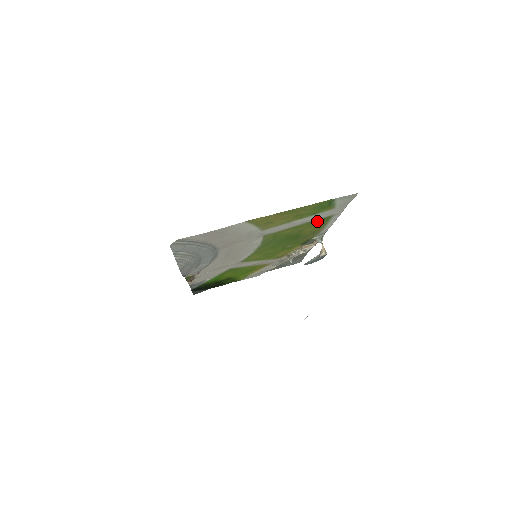
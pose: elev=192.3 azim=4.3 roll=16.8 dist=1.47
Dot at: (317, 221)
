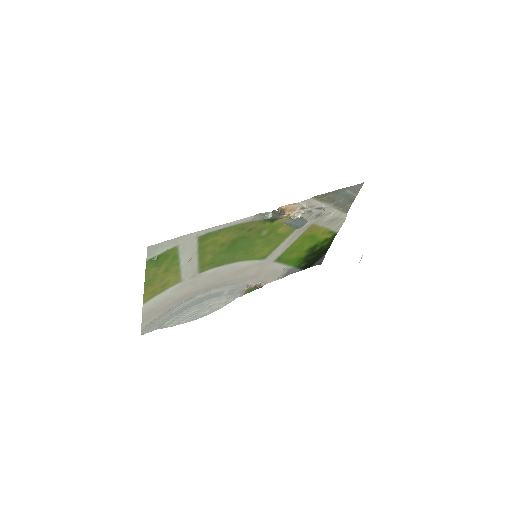
Dot at: (204, 243)
